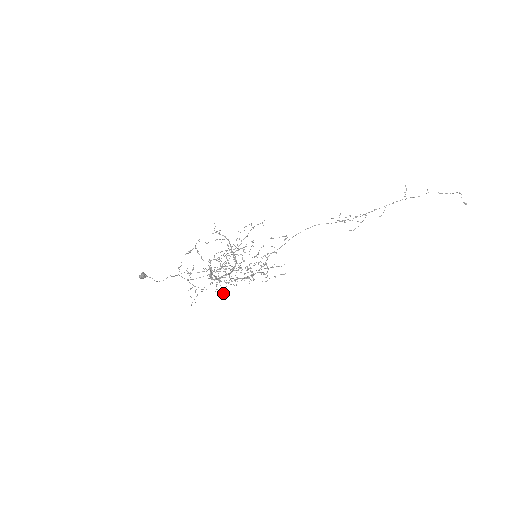
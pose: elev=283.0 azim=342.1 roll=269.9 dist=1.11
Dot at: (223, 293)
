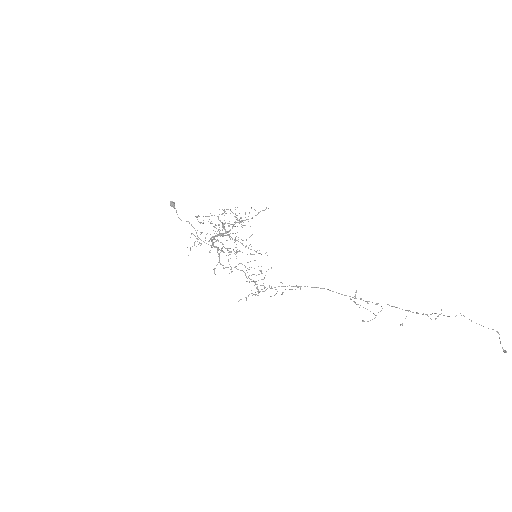
Dot at: (210, 252)
